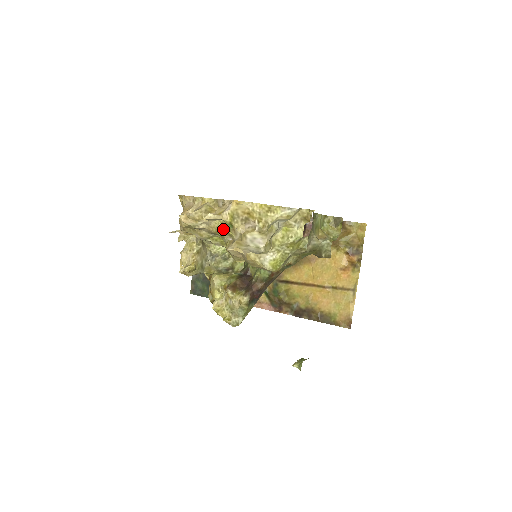
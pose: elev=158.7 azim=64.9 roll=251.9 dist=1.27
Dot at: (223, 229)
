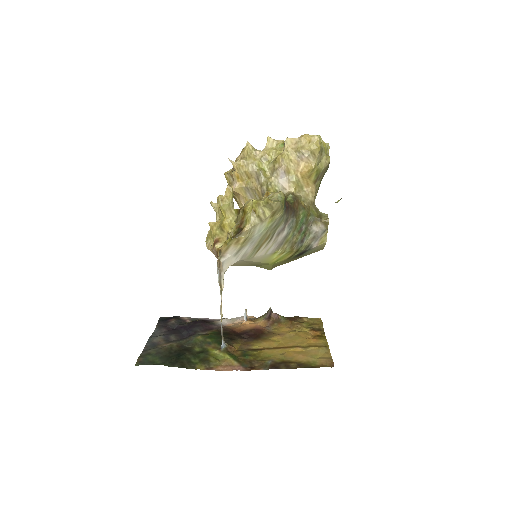
Dot at: (275, 151)
